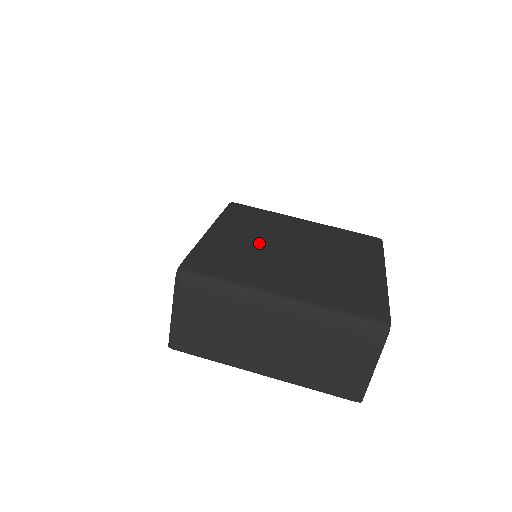
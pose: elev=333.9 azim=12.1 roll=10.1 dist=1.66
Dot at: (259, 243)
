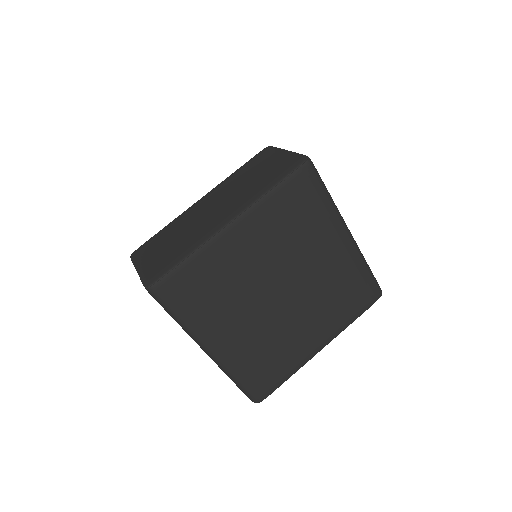
Dot at: (258, 271)
